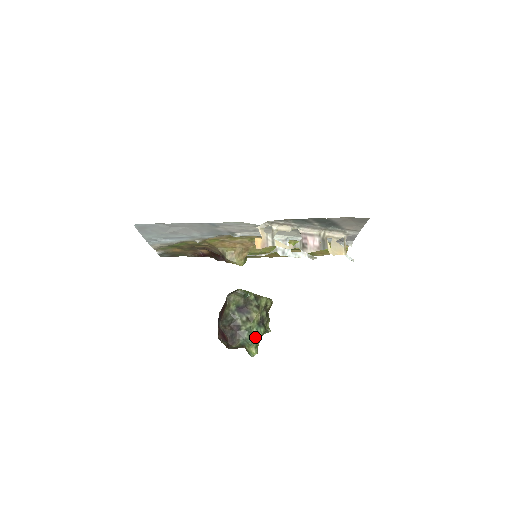
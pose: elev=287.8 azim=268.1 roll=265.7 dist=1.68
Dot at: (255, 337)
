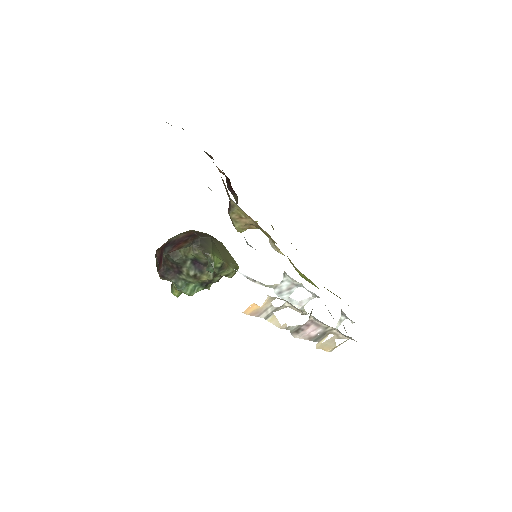
Dot at: (187, 291)
